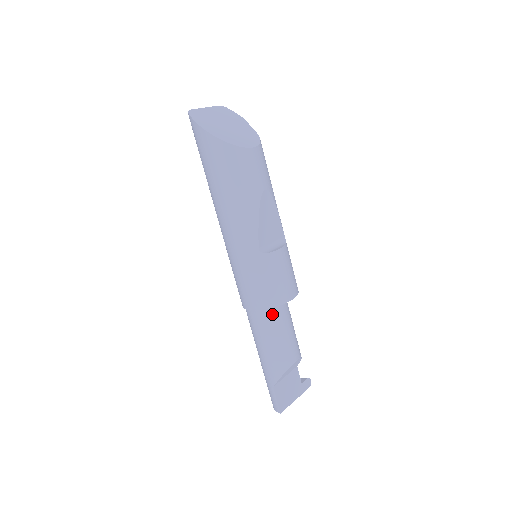
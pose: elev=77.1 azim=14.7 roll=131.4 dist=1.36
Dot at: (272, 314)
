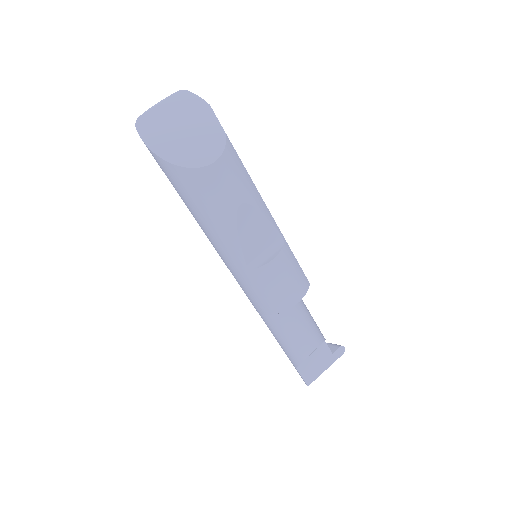
Dot at: (278, 318)
